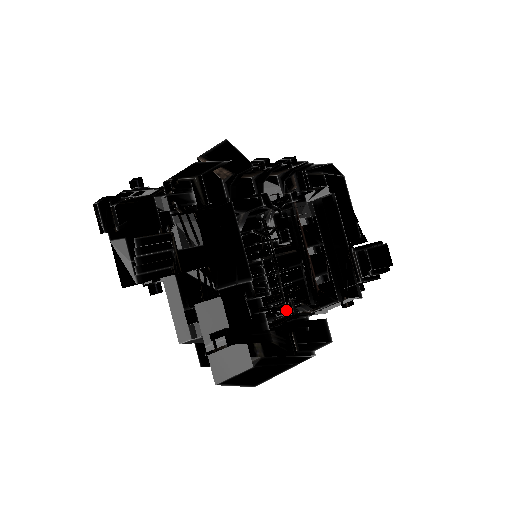
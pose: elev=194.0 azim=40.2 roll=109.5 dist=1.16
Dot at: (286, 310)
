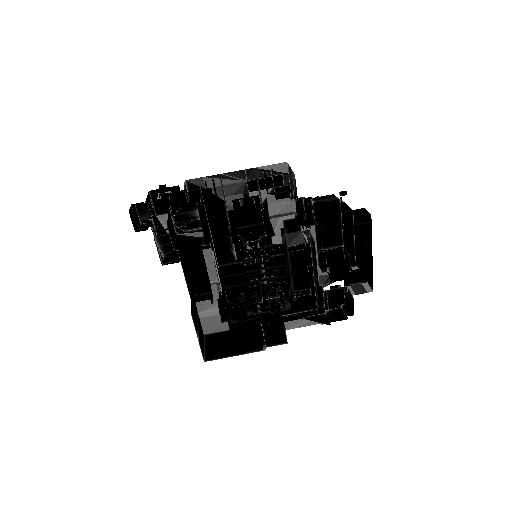
Dot at: (262, 308)
